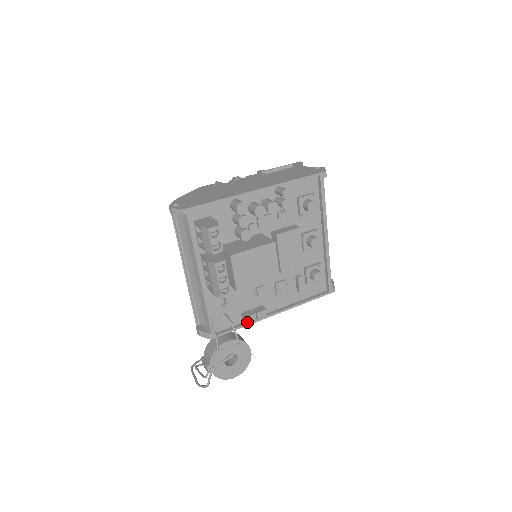
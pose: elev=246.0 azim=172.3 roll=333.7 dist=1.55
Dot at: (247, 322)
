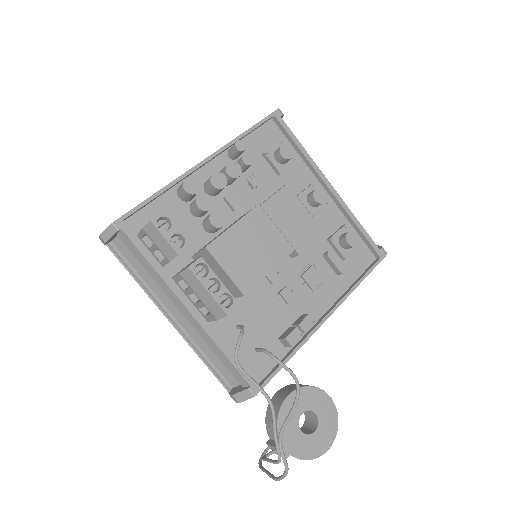
Dot at: (292, 344)
